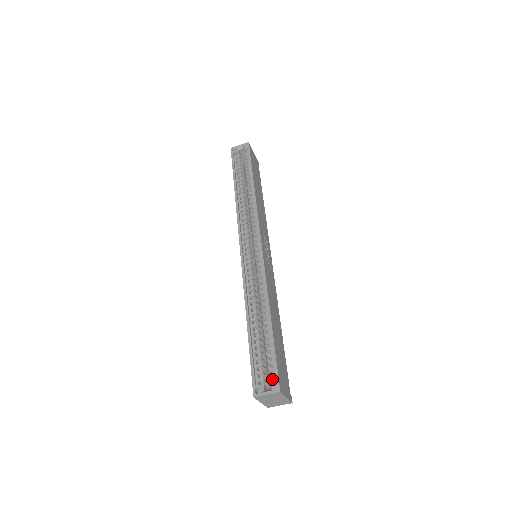
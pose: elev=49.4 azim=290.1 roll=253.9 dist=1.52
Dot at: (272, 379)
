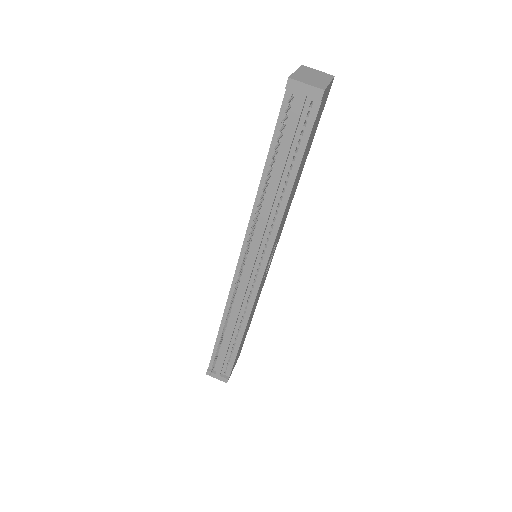
Dot at: occluded
